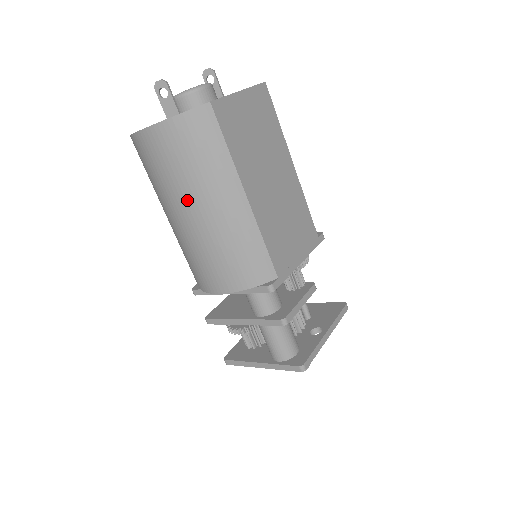
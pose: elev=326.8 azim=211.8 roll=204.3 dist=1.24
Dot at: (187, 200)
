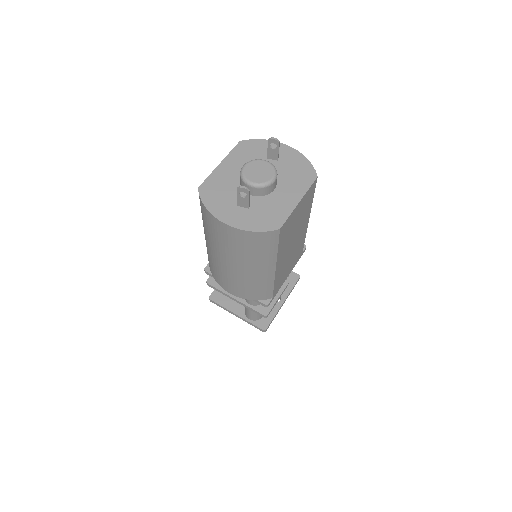
Dot at: (234, 260)
